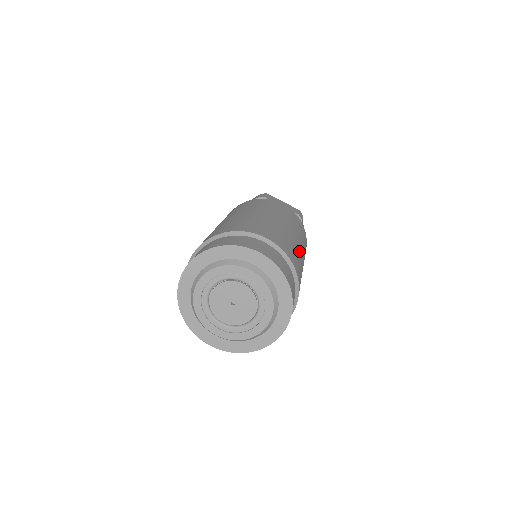
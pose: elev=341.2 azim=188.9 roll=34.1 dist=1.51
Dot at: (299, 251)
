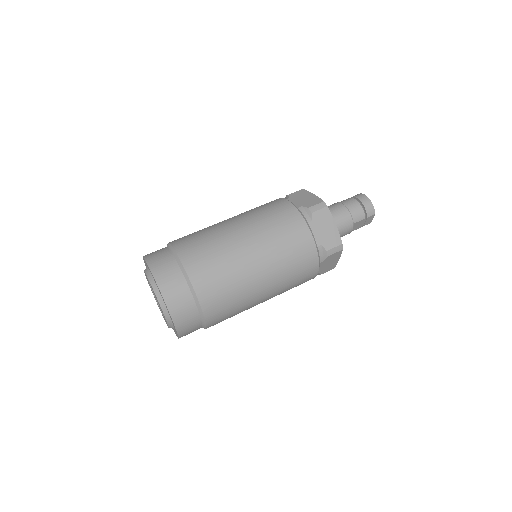
Dot at: (234, 253)
